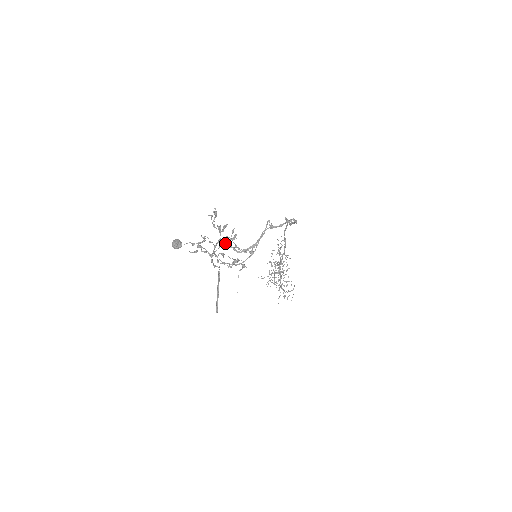
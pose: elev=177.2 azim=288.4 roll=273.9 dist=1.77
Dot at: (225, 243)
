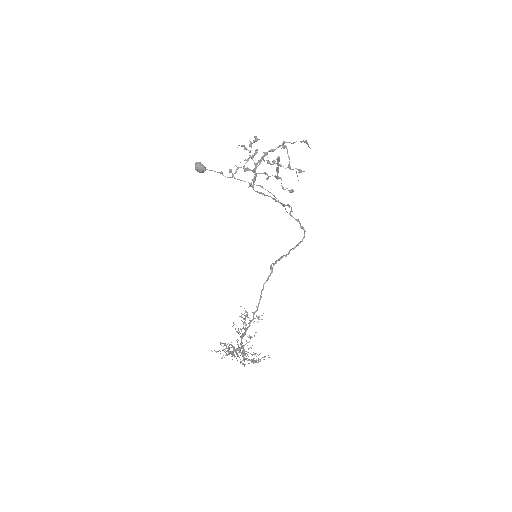
Dot at: occluded
